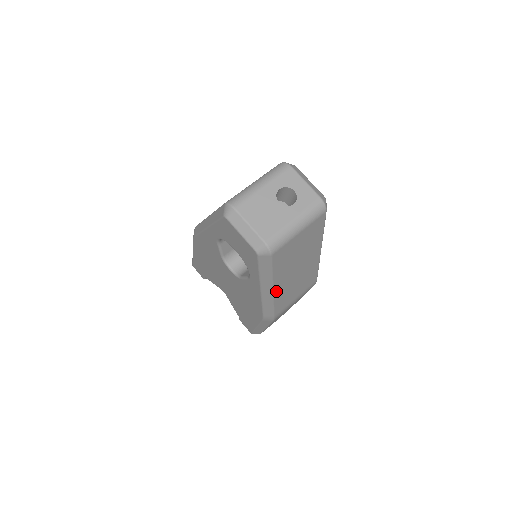
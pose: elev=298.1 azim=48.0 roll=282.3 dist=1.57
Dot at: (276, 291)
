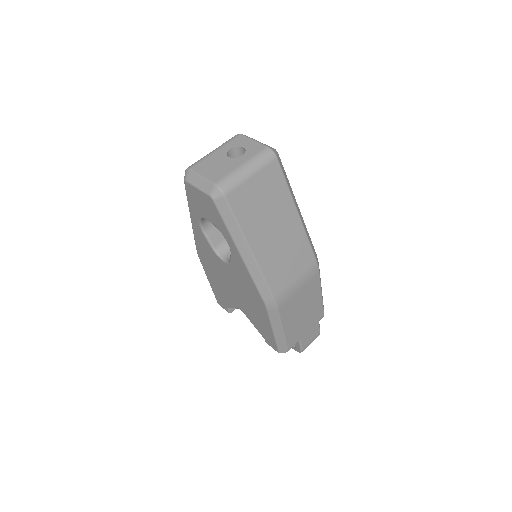
Dot at: (257, 255)
